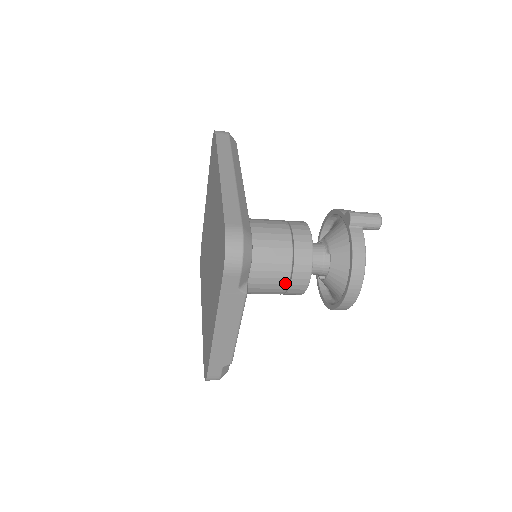
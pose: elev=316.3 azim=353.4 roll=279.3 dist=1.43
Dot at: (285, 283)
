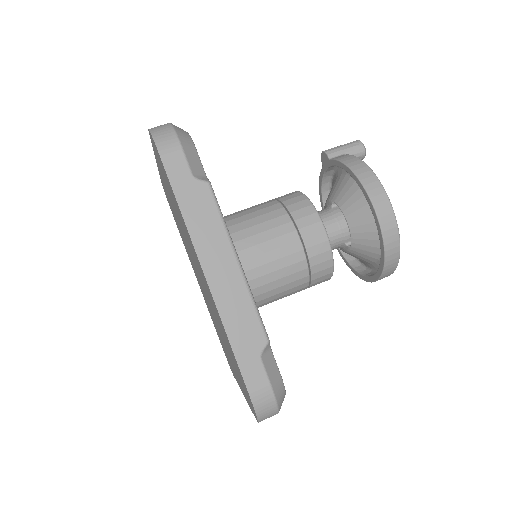
Dot at: (295, 240)
